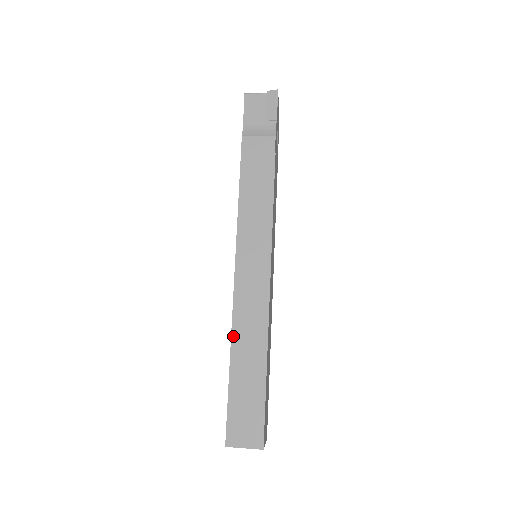
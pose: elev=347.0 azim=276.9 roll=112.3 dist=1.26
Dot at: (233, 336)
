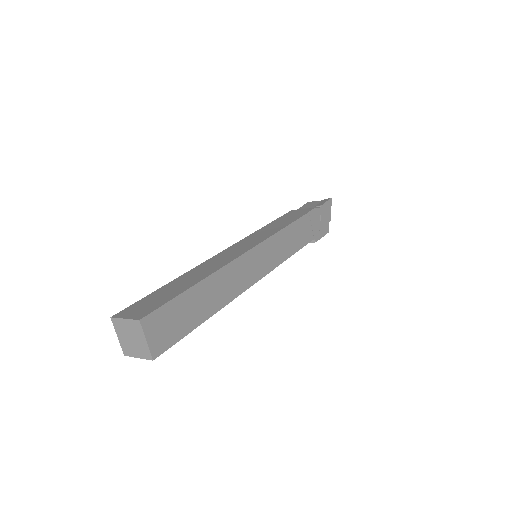
Dot at: (193, 269)
